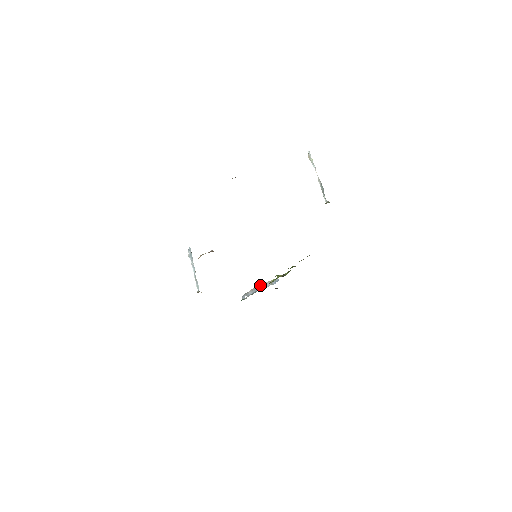
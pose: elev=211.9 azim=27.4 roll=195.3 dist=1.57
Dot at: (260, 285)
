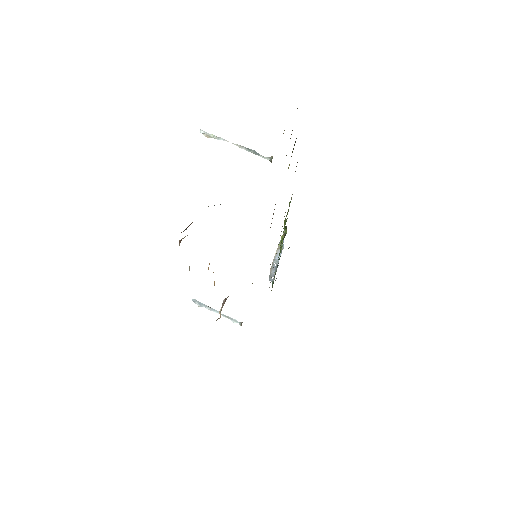
Dot at: (274, 259)
